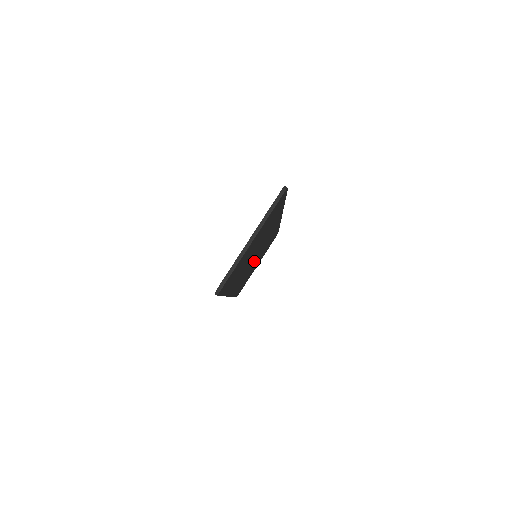
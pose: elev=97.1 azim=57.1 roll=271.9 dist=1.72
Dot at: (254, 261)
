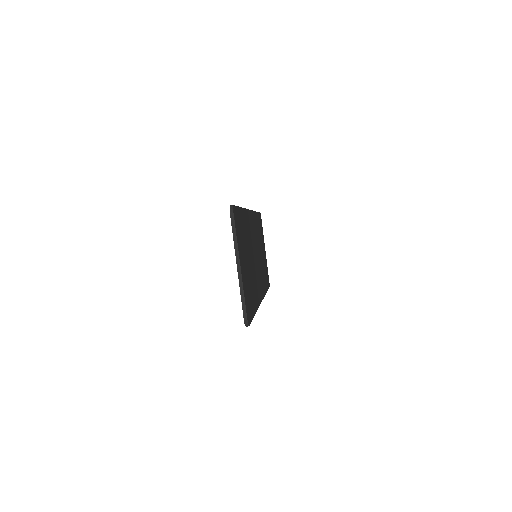
Dot at: (258, 258)
